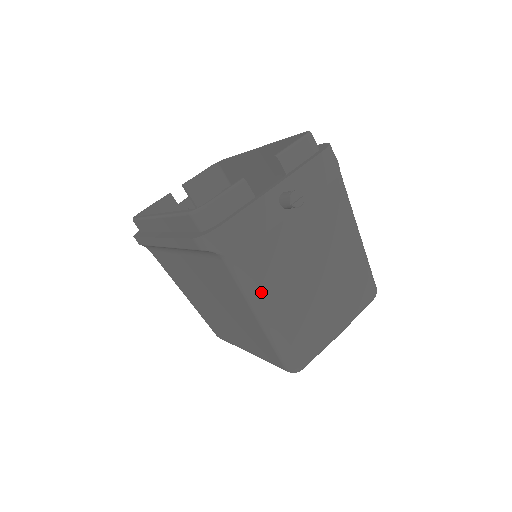
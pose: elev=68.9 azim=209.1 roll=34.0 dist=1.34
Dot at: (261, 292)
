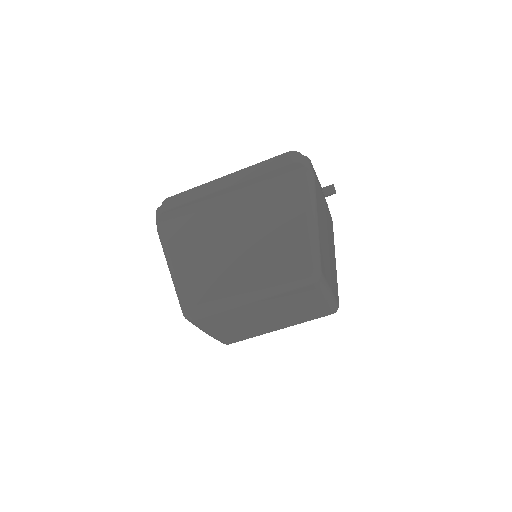
Dot at: (317, 203)
